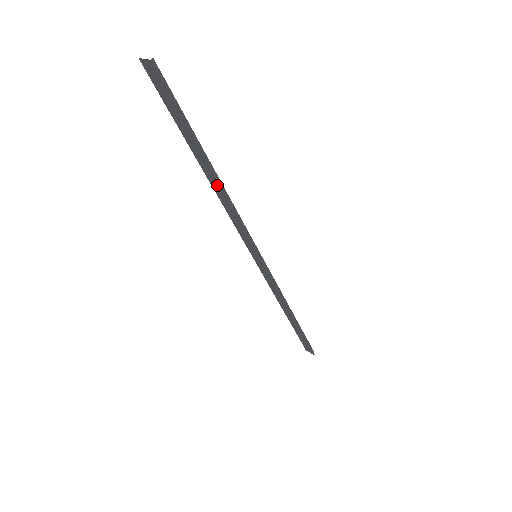
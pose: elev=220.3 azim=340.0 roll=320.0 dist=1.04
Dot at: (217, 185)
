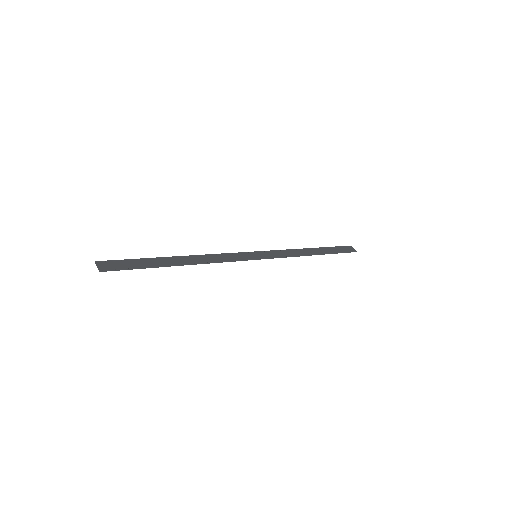
Dot at: (193, 262)
